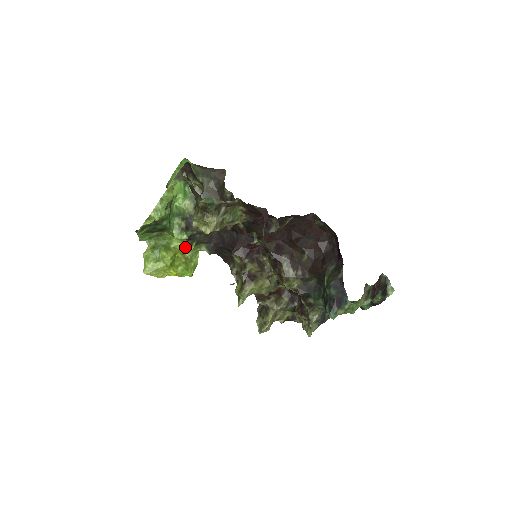
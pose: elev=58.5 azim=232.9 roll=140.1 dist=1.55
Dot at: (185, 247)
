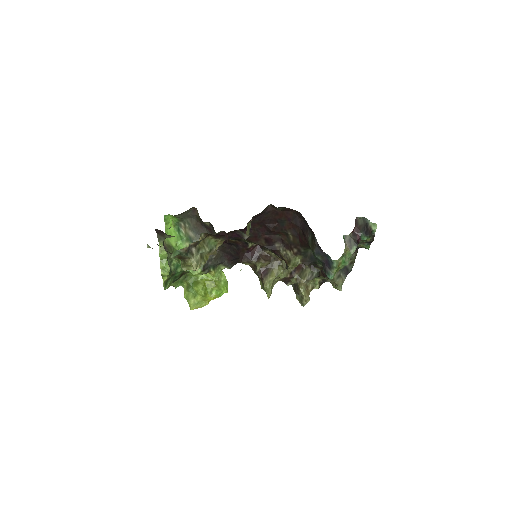
Dot at: (209, 274)
